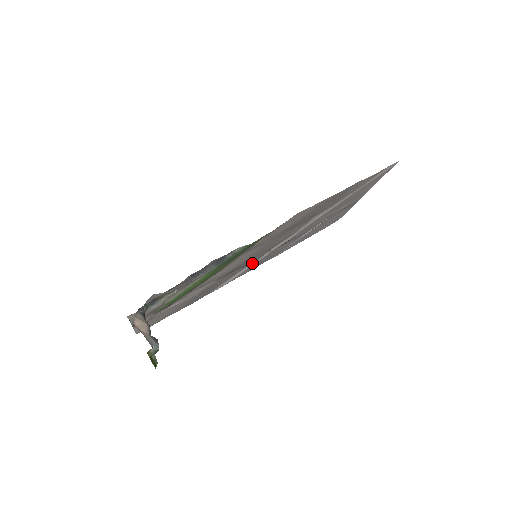
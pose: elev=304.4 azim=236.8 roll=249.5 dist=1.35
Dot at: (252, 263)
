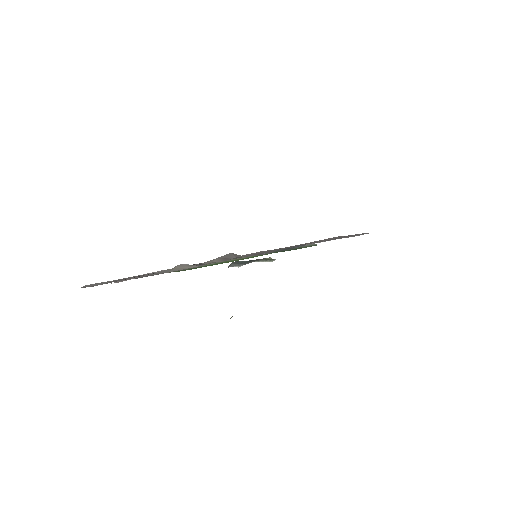
Dot at: occluded
